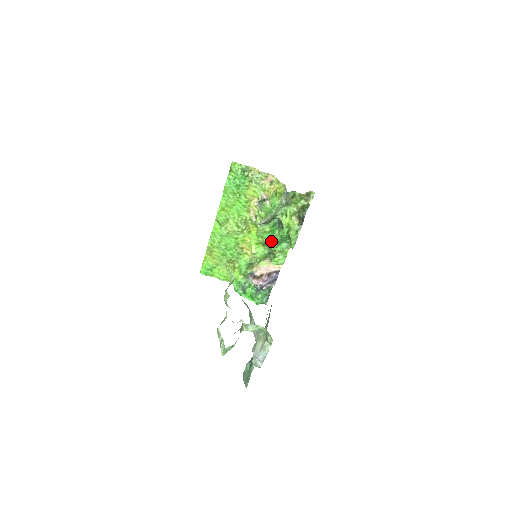
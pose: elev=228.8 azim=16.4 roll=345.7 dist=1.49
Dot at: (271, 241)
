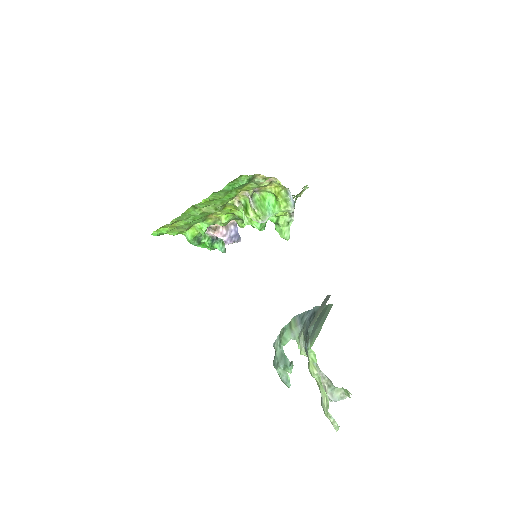
Dot at: (261, 230)
